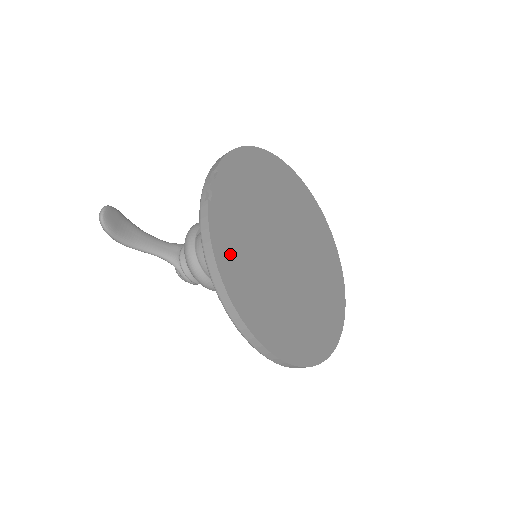
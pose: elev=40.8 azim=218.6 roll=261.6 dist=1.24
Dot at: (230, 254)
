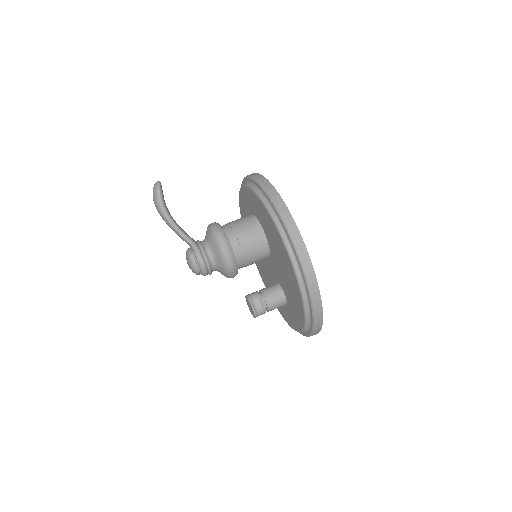
Dot at: occluded
